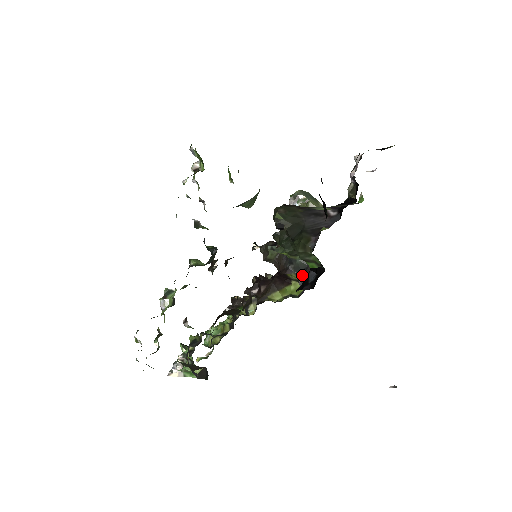
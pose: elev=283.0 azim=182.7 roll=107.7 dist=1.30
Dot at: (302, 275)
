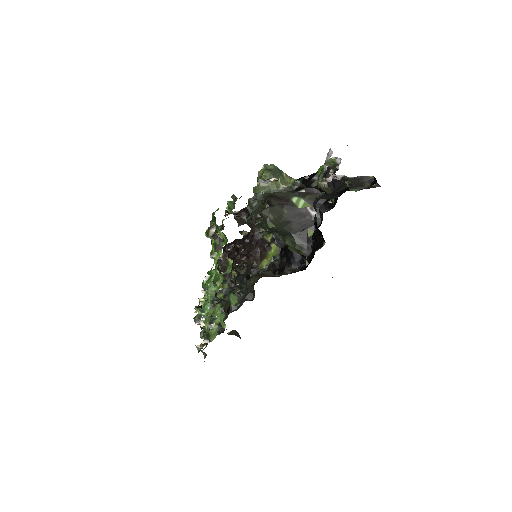
Dot at: (277, 238)
